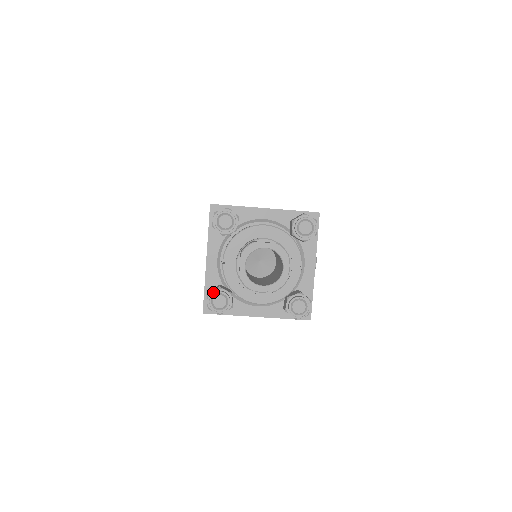
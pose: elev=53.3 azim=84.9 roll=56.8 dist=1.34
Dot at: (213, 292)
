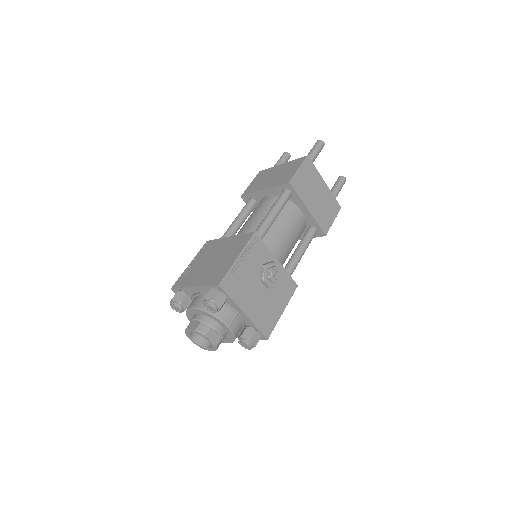
Dot at: occluded
